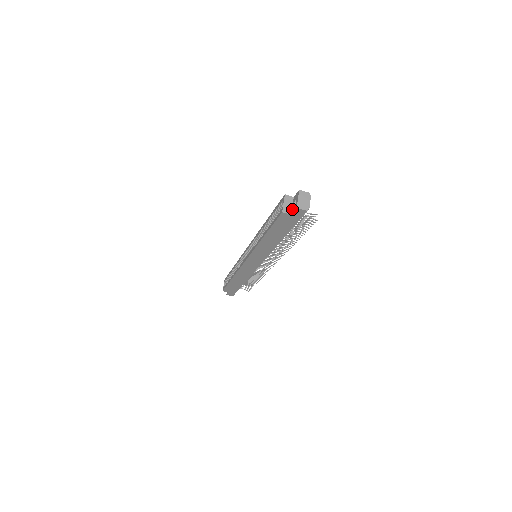
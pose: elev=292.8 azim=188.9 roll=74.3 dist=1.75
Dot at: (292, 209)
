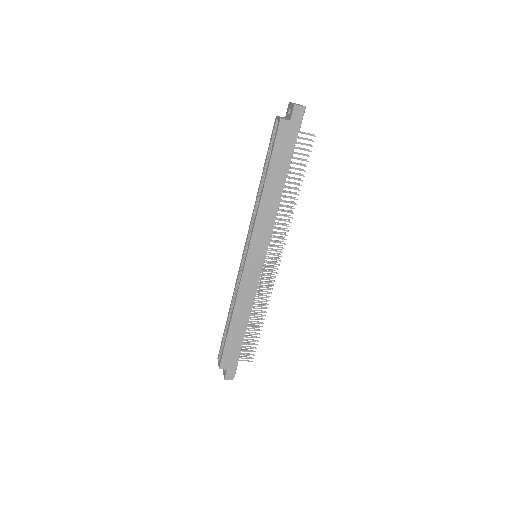
Dot at: (289, 118)
